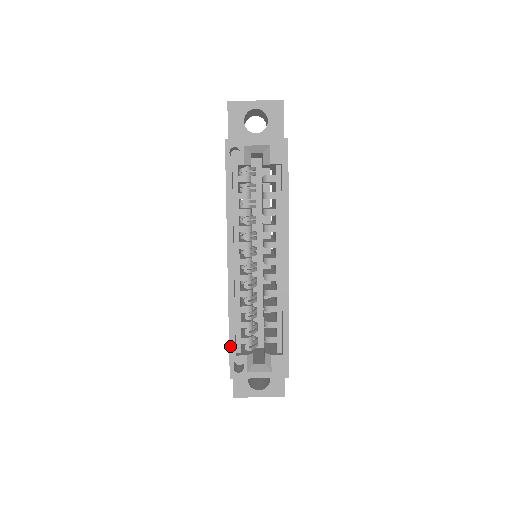
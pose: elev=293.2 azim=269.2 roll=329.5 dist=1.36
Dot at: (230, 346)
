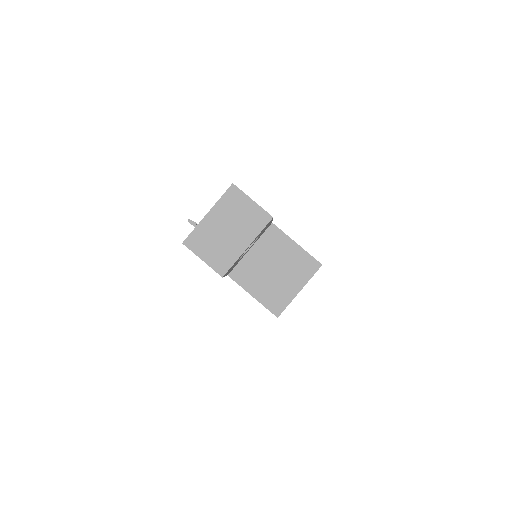
Dot at: occluded
